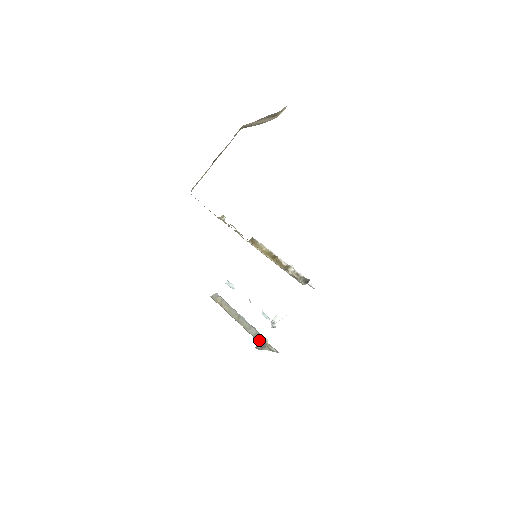
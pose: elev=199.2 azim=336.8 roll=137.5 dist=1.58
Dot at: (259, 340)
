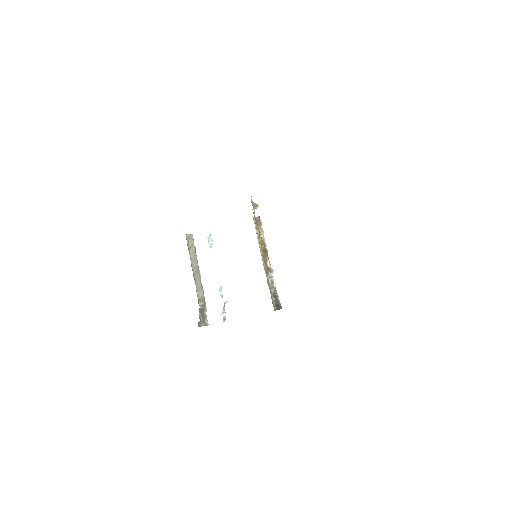
Dot at: (201, 306)
